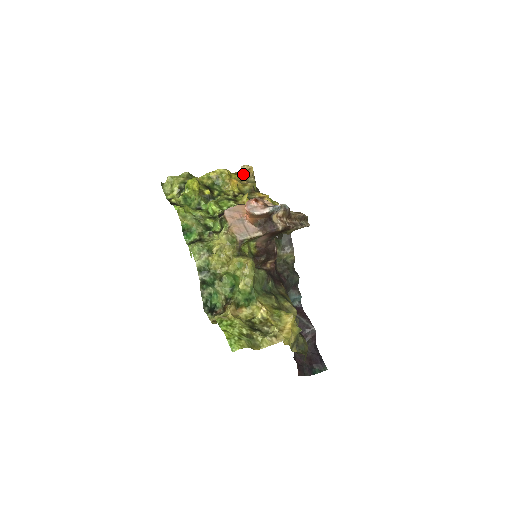
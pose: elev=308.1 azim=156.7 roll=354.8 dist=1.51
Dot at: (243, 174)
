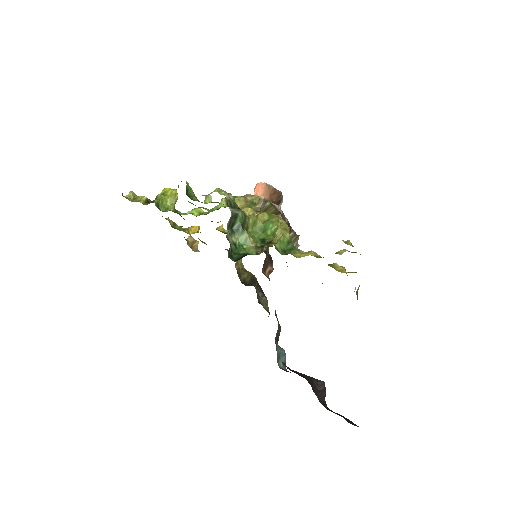
Dot at: (189, 244)
